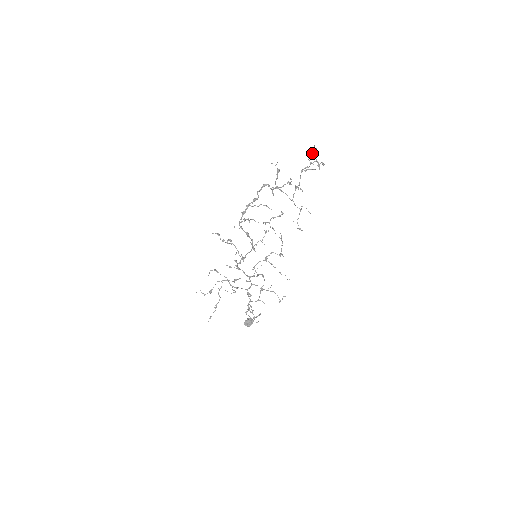
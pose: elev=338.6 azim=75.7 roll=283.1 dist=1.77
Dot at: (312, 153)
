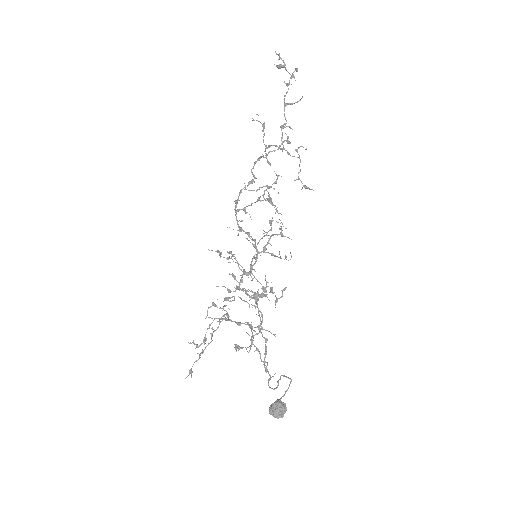
Dot at: (278, 65)
